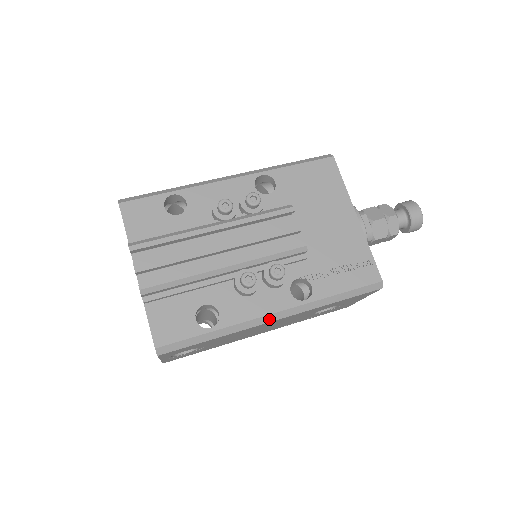
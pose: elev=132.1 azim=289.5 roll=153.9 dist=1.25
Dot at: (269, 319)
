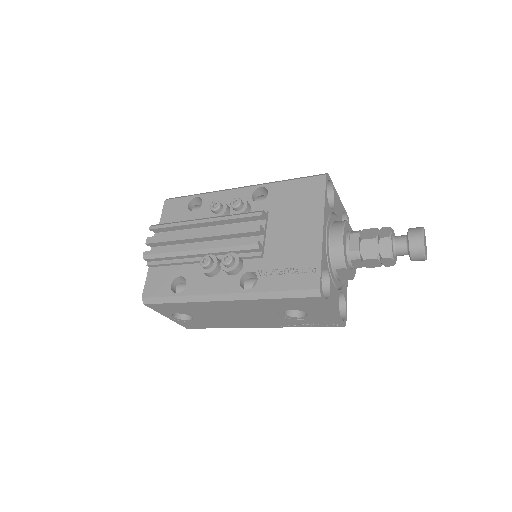
Dot at: (218, 298)
